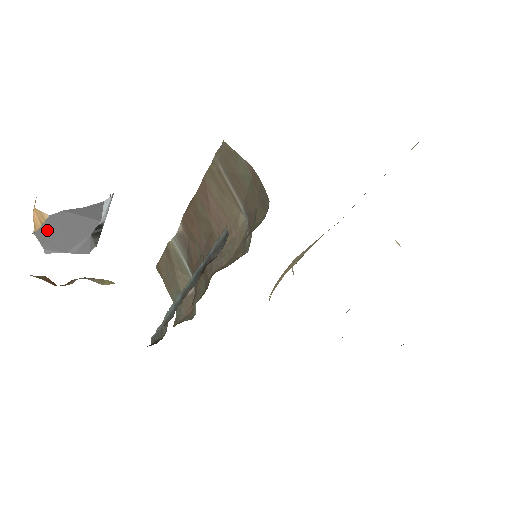
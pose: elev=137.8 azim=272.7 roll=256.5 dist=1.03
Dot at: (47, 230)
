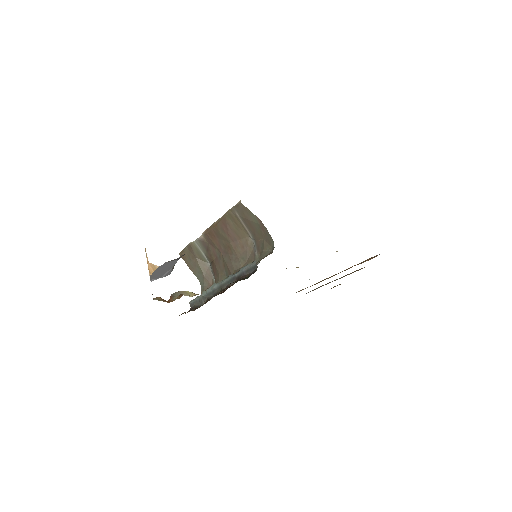
Dot at: (156, 272)
